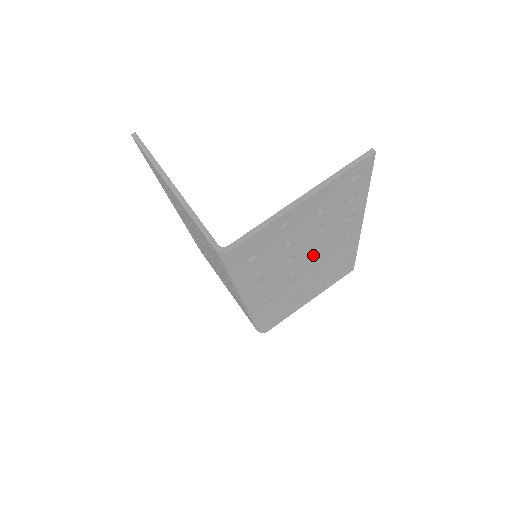
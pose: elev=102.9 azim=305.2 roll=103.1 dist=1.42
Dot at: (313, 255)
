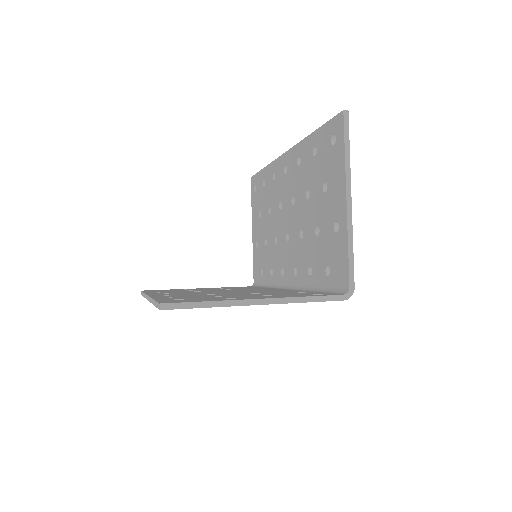
Dot at: occluded
